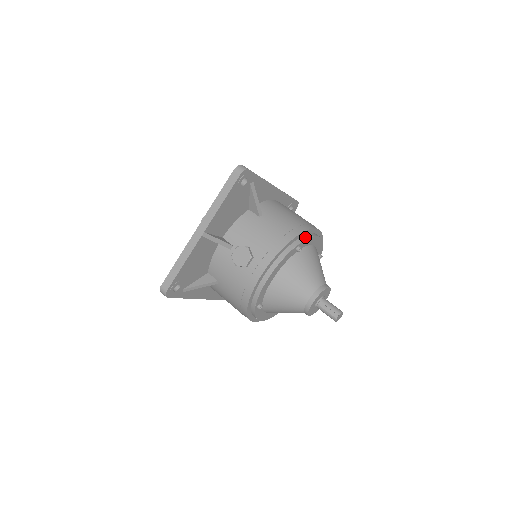
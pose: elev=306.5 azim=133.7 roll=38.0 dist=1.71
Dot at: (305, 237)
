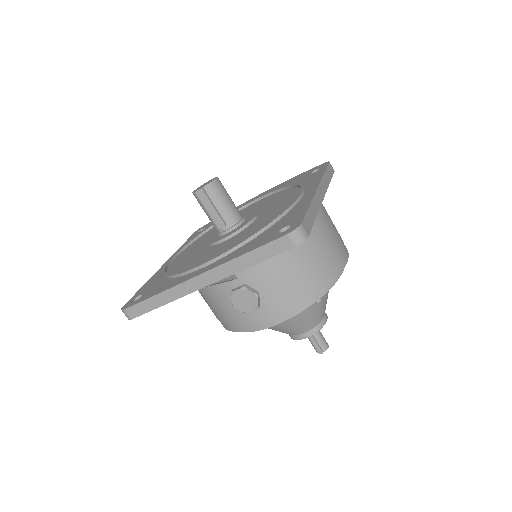
Dot at: (331, 284)
